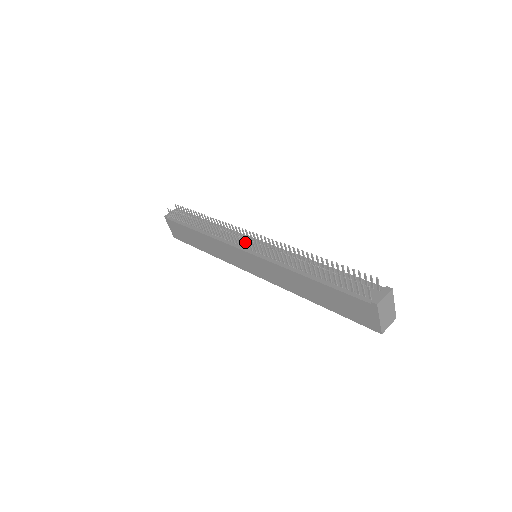
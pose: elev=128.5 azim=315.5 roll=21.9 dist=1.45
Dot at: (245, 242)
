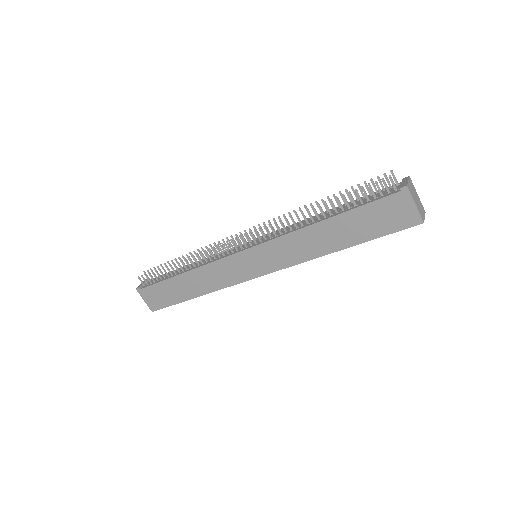
Dot at: occluded
